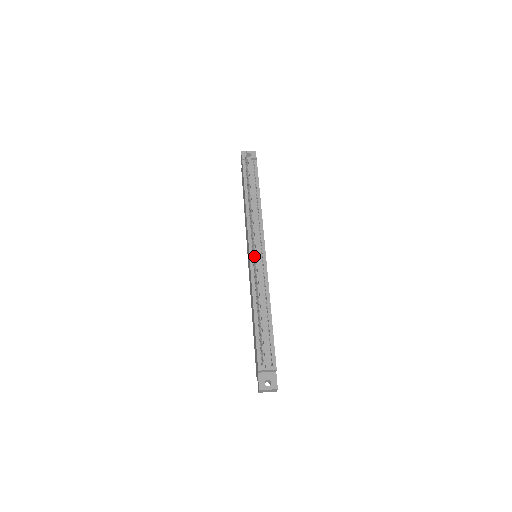
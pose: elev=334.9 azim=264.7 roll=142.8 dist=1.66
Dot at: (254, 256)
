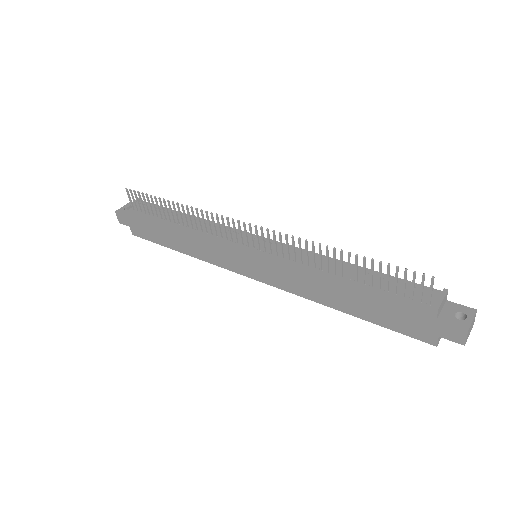
Dot at: (266, 229)
